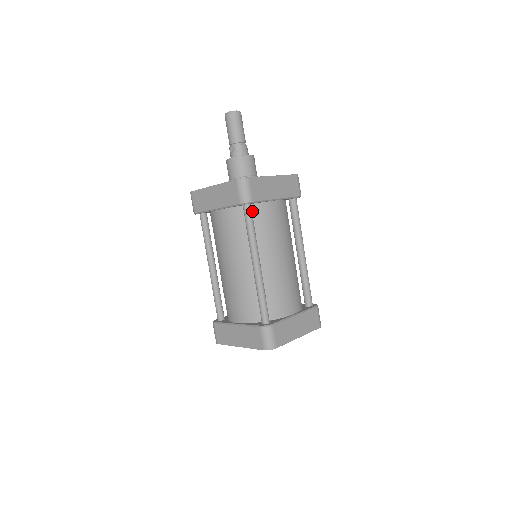
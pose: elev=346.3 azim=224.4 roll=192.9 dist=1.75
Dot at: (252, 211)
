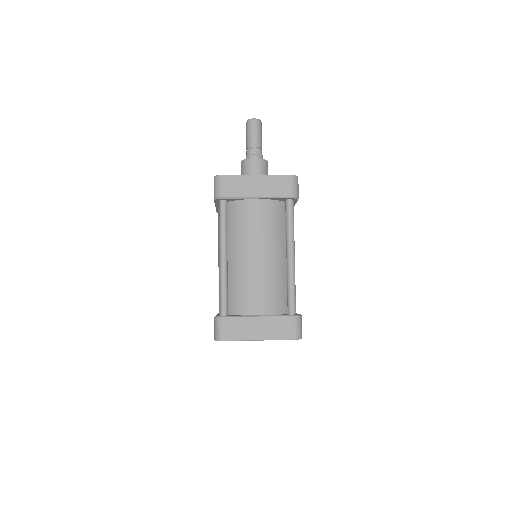
Dot at: (231, 208)
